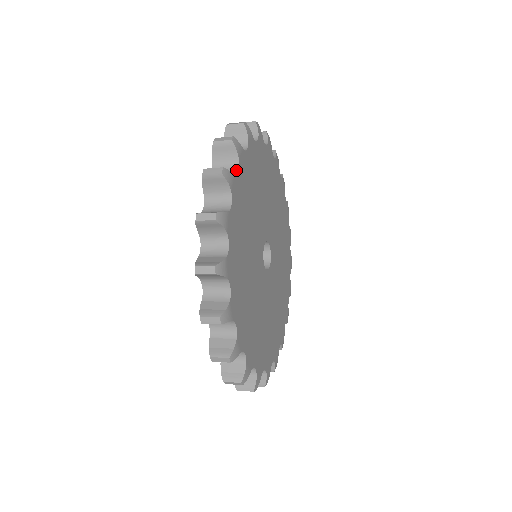
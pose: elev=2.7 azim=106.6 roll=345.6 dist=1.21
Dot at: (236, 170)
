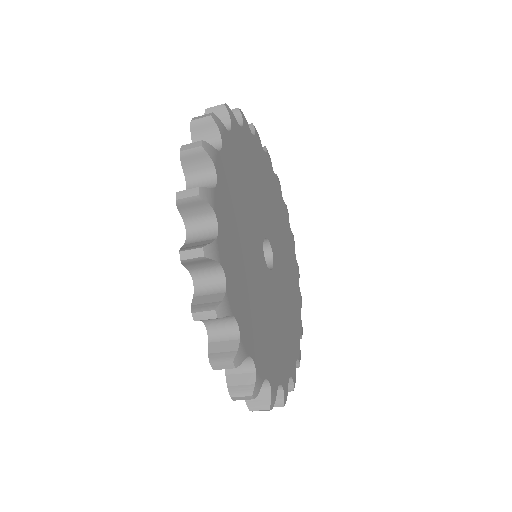
Dot at: (251, 135)
